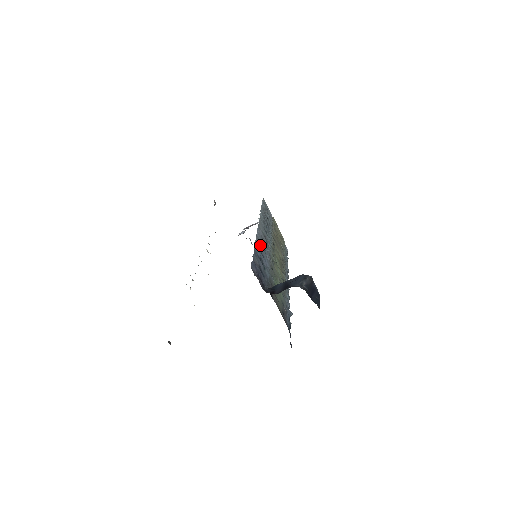
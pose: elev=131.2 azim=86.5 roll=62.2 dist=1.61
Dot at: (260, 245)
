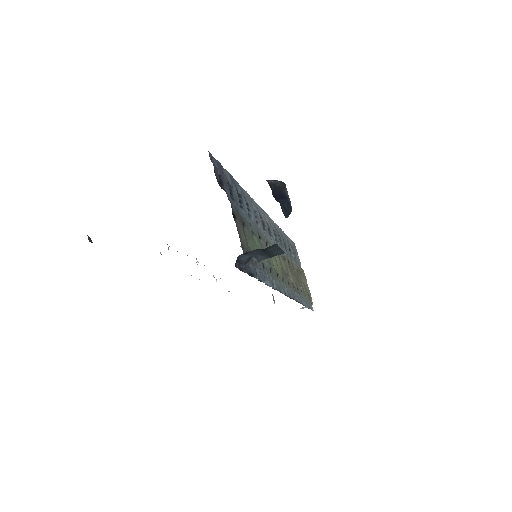
Dot at: (250, 202)
